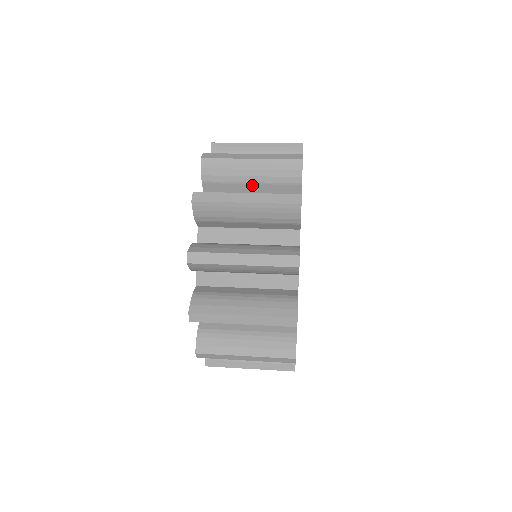
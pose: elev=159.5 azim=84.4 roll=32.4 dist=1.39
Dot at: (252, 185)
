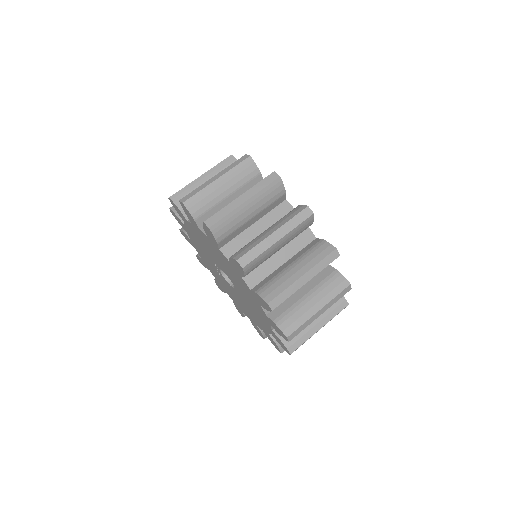
Dot at: occluded
